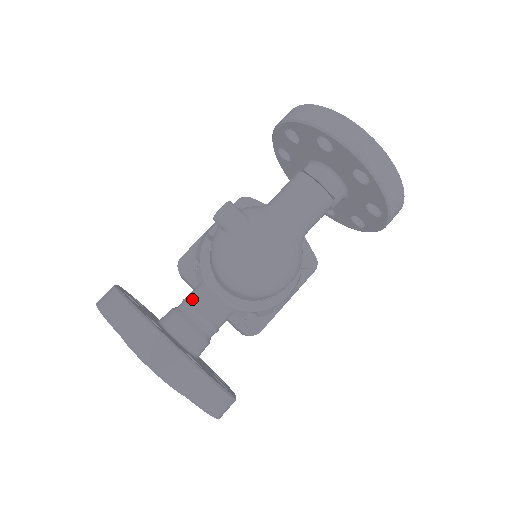
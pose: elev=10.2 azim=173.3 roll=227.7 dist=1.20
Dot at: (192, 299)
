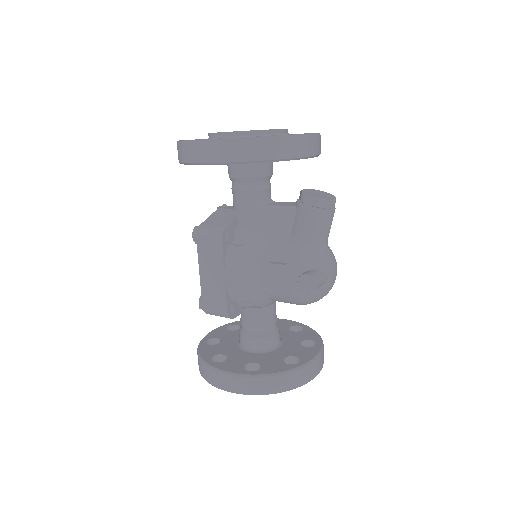
Dot at: (263, 322)
